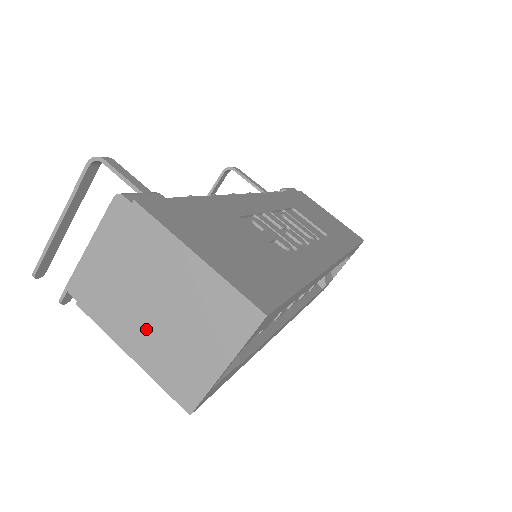
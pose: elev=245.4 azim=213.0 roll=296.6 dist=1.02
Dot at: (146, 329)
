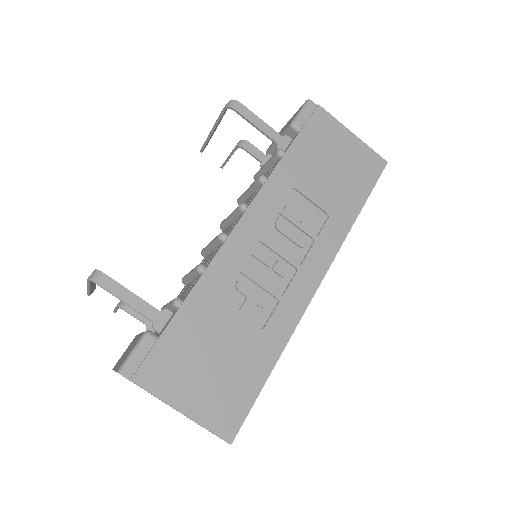
Dot at: occluded
